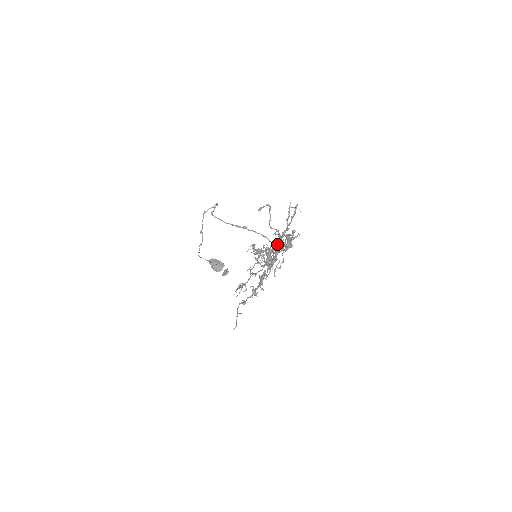
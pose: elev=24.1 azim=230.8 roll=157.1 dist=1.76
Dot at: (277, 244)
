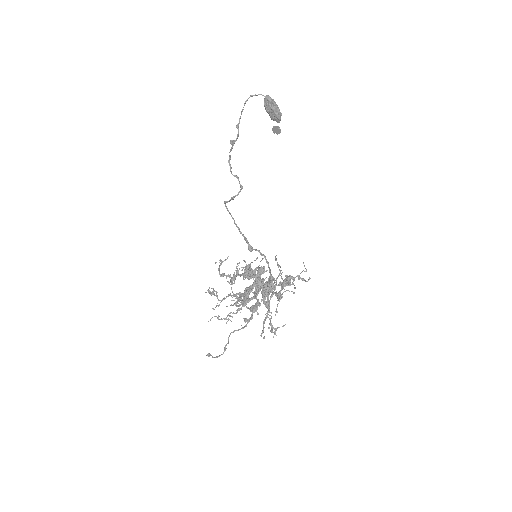
Dot at: (250, 311)
